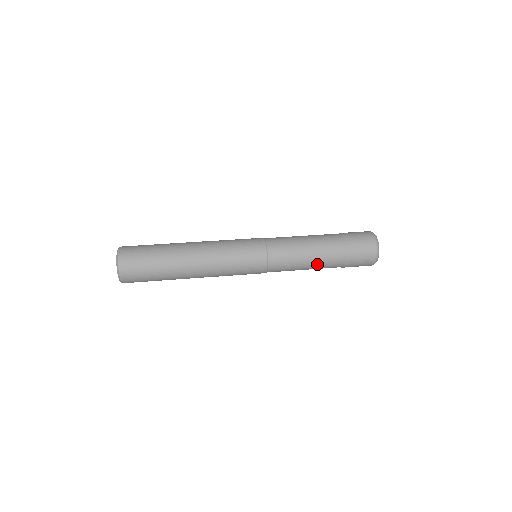
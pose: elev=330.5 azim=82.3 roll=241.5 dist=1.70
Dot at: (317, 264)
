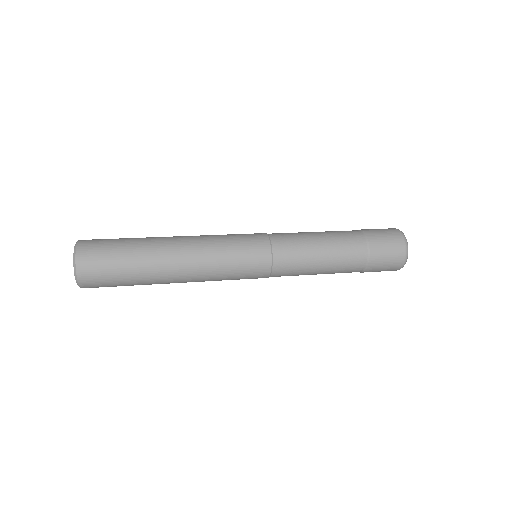
Dot at: (334, 257)
